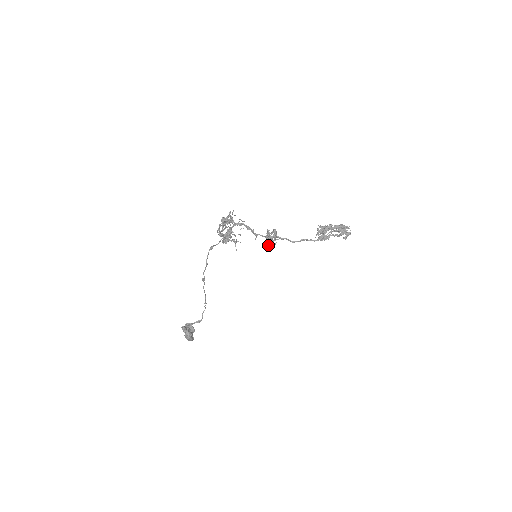
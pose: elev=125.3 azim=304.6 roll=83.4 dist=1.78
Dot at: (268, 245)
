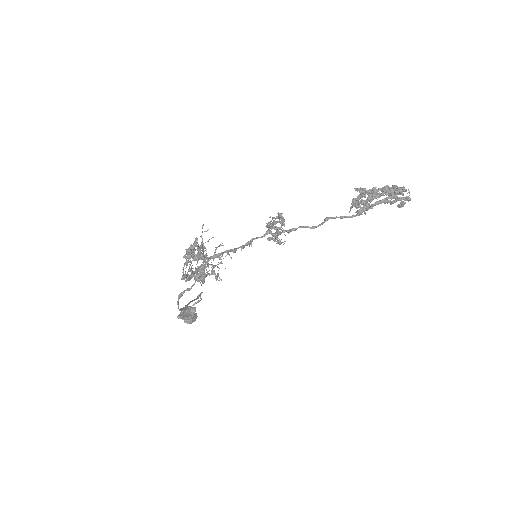
Dot at: occluded
